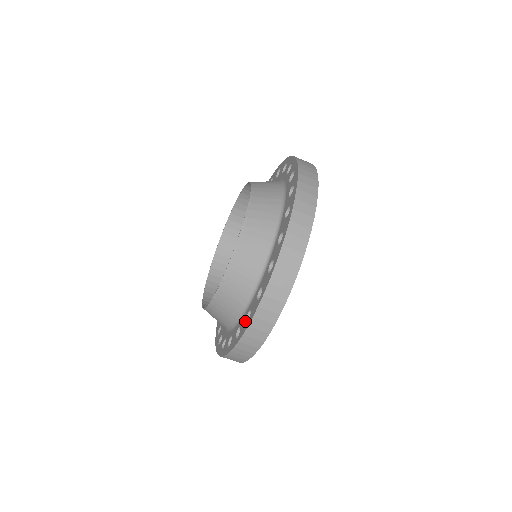
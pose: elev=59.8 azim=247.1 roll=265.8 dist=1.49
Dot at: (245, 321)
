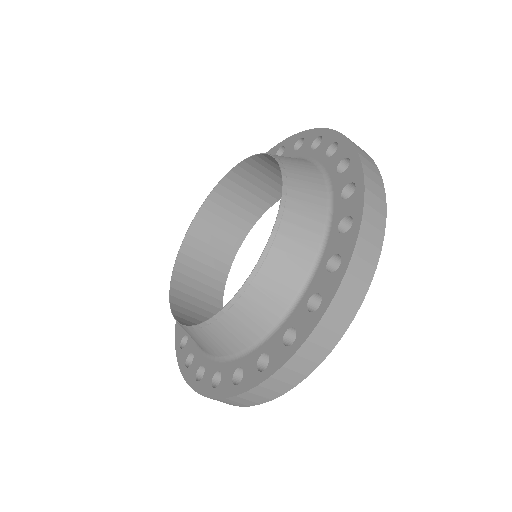
Dot at: (231, 378)
